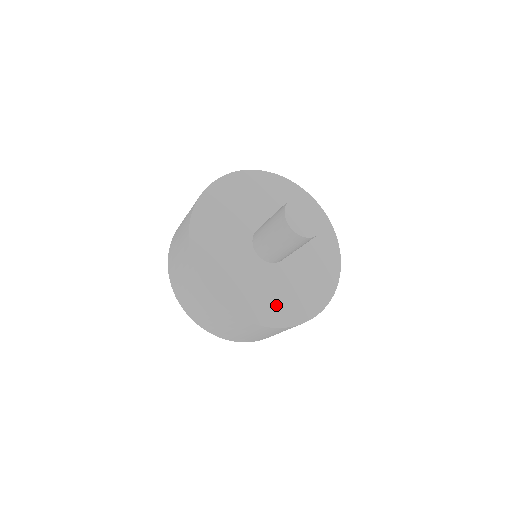
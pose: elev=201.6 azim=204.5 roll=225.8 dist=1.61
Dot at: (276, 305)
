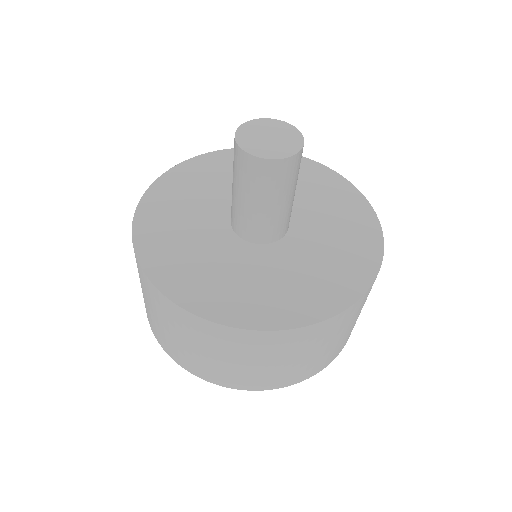
Dot at: (299, 294)
